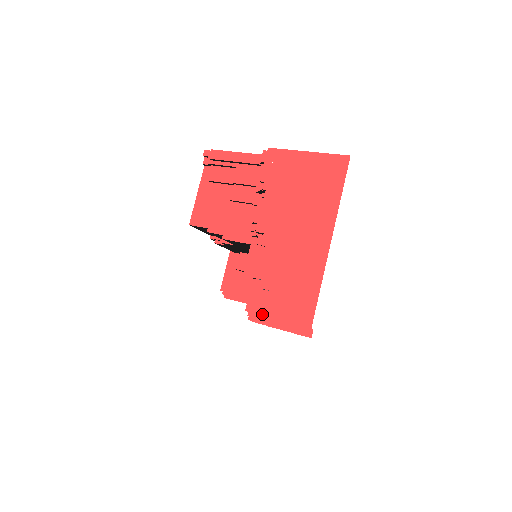
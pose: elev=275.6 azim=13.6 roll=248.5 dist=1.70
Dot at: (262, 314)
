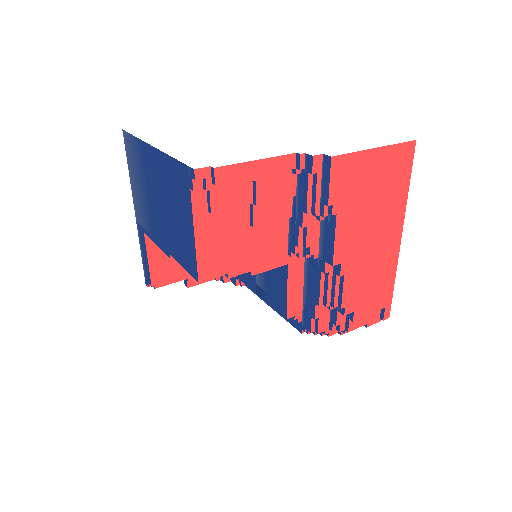
Dot at: occluded
